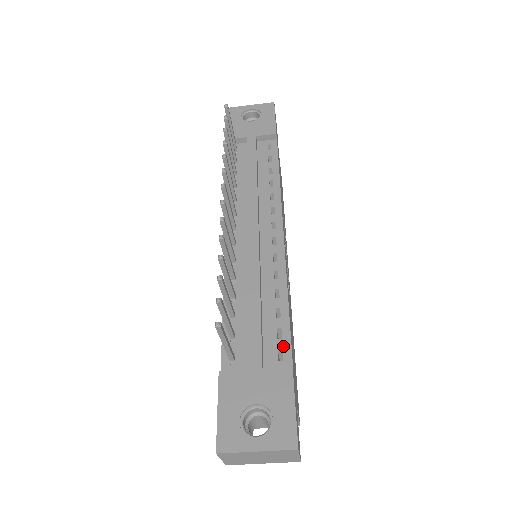
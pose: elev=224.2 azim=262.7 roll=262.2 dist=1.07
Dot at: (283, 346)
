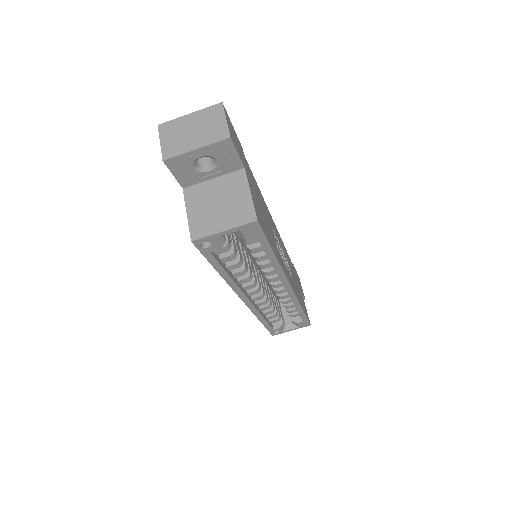
Dot at: occluded
